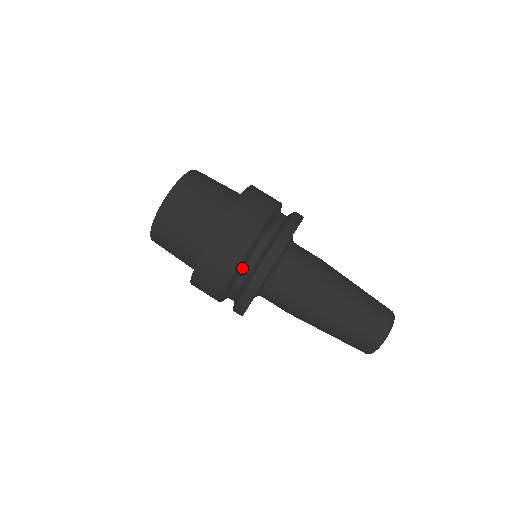
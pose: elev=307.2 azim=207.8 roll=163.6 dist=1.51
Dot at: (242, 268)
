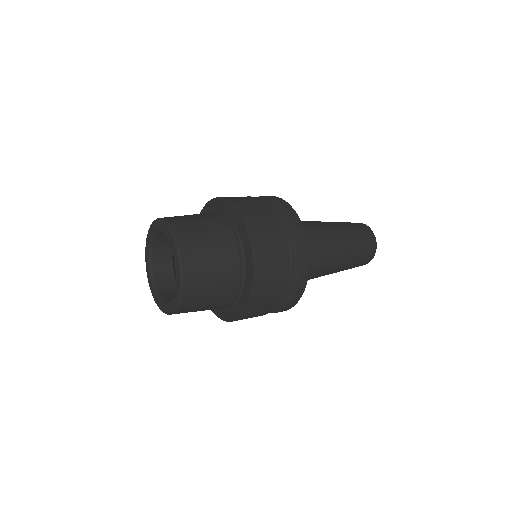
Dot at: occluded
